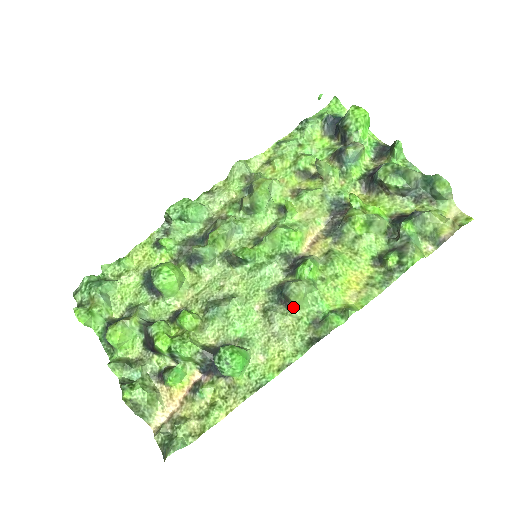
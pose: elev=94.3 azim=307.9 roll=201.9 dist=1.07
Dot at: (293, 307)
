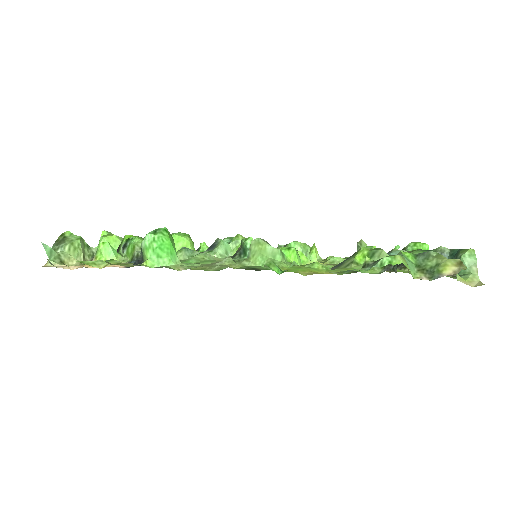
Dot at: (248, 258)
